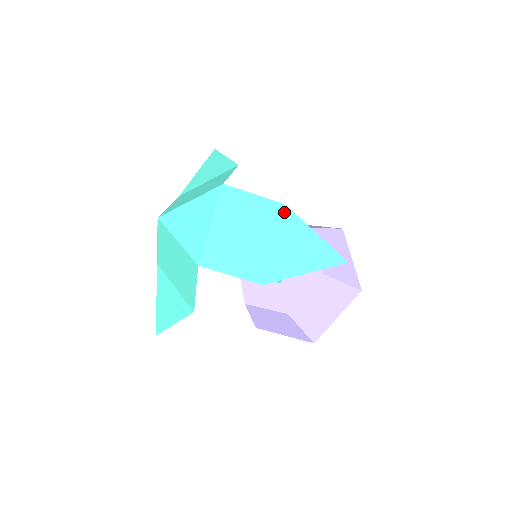
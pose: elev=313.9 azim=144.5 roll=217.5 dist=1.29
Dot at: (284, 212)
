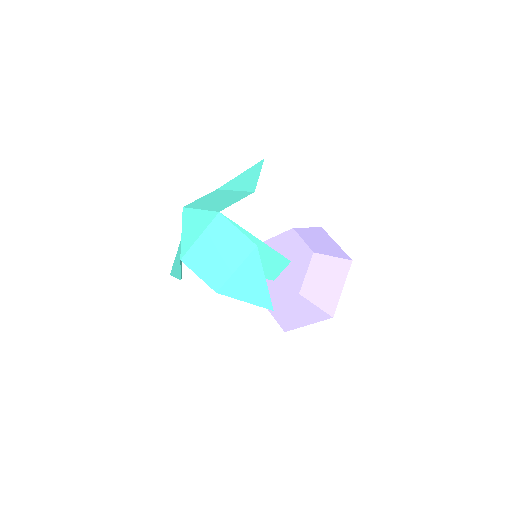
Dot at: (253, 251)
